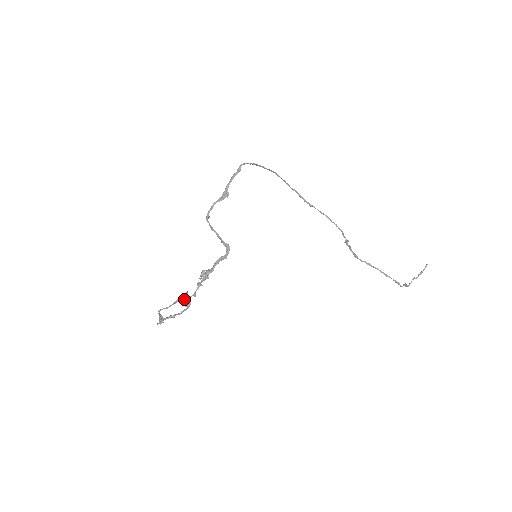
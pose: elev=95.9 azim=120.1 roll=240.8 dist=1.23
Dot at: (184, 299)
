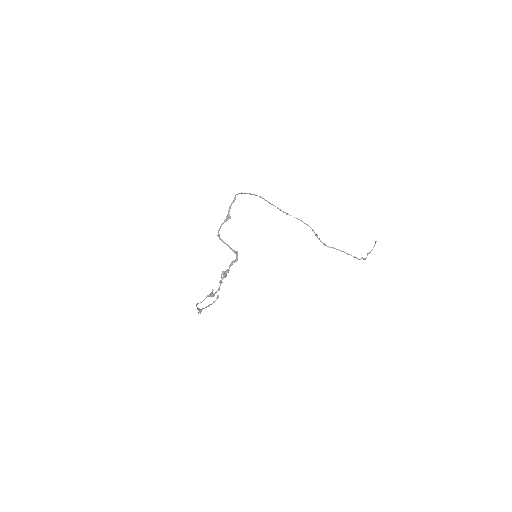
Dot at: (212, 294)
